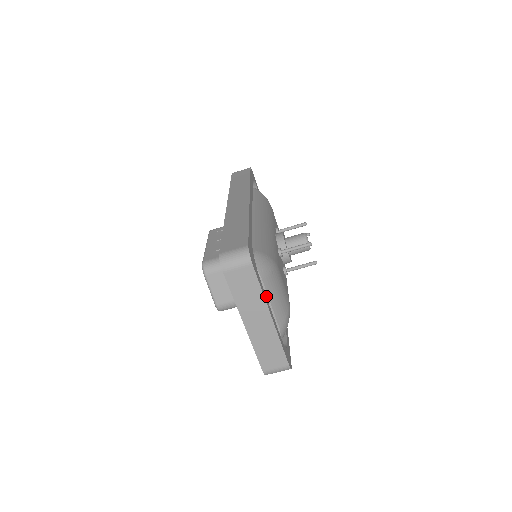
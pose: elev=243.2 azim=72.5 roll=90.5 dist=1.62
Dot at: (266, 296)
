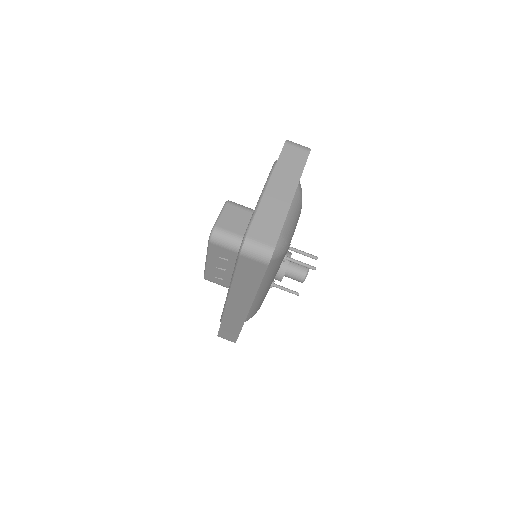
Dot at: occluded
